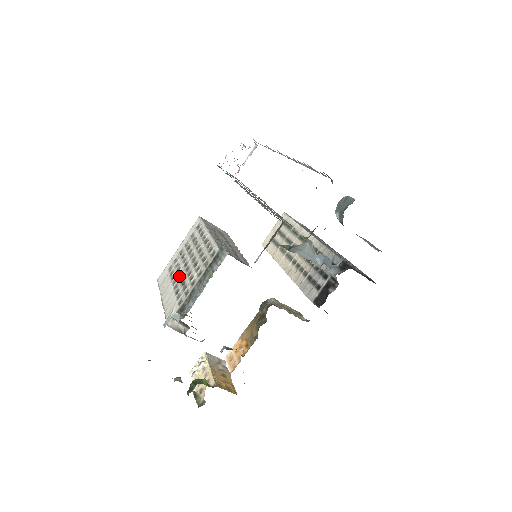
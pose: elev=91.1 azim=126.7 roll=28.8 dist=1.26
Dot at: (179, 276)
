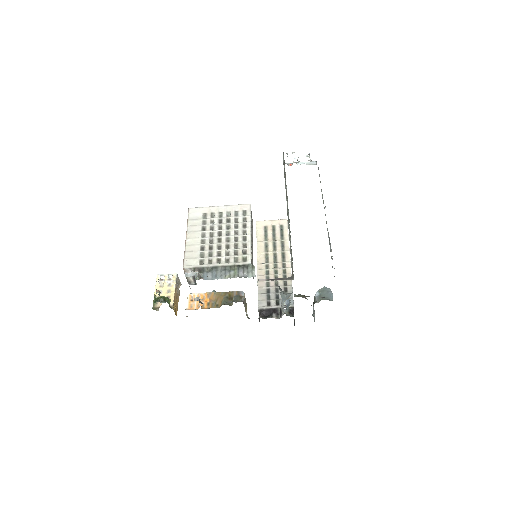
Dot at: (210, 236)
